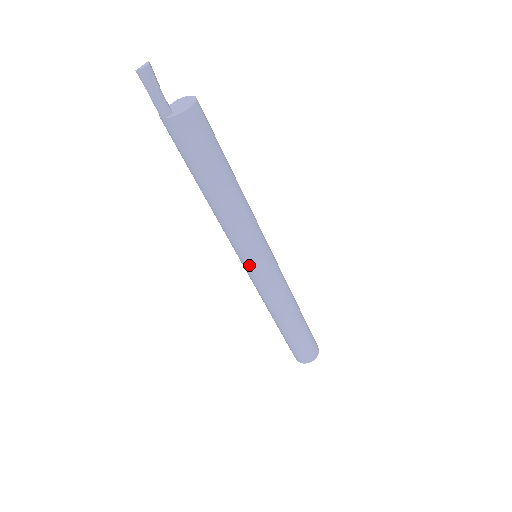
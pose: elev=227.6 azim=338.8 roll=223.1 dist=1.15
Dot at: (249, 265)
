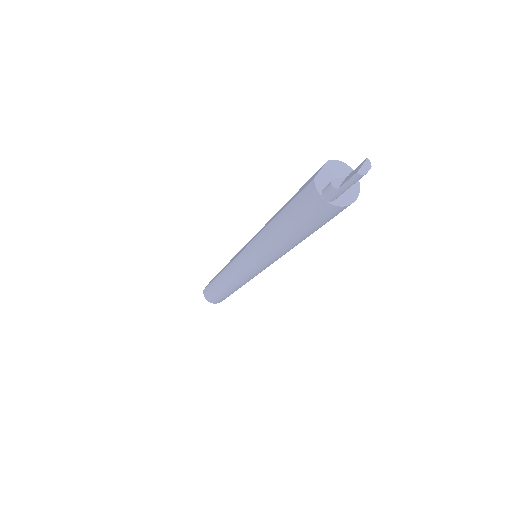
Dot at: (254, 270)
